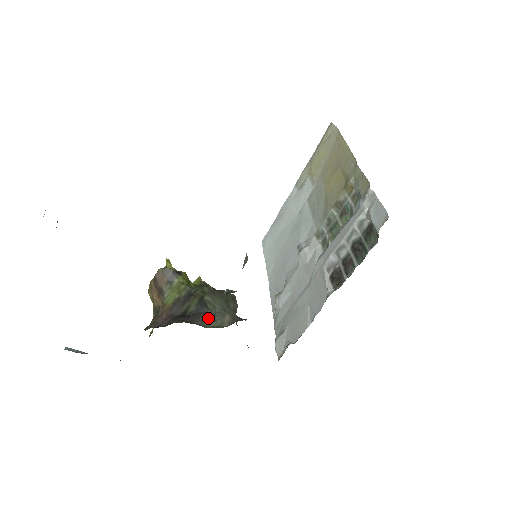
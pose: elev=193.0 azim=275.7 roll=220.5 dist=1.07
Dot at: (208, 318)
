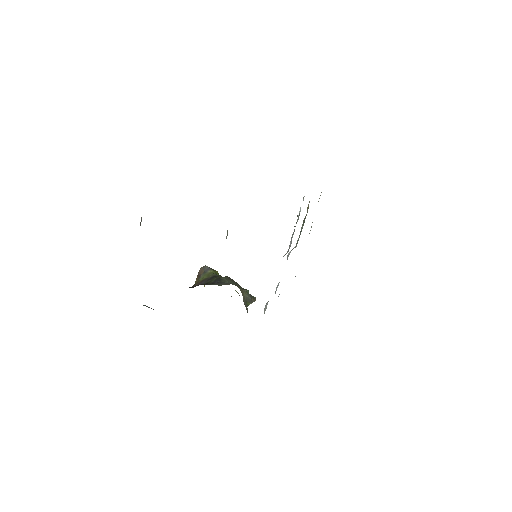
Dot at: (218, 284)
